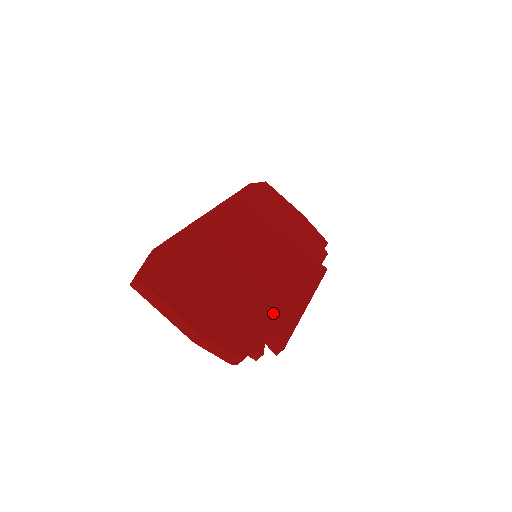
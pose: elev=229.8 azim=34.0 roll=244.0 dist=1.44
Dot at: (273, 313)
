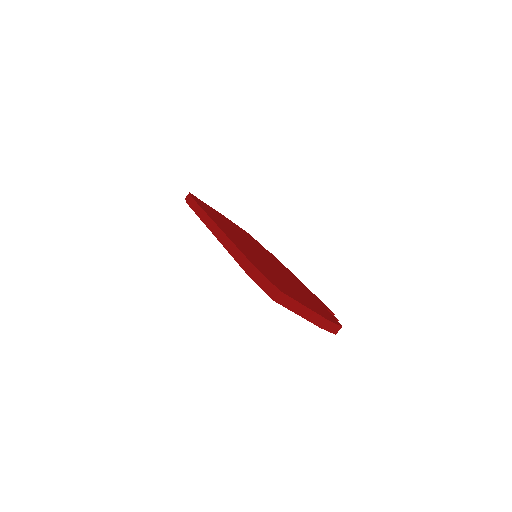
Dot at: (308, 293)
